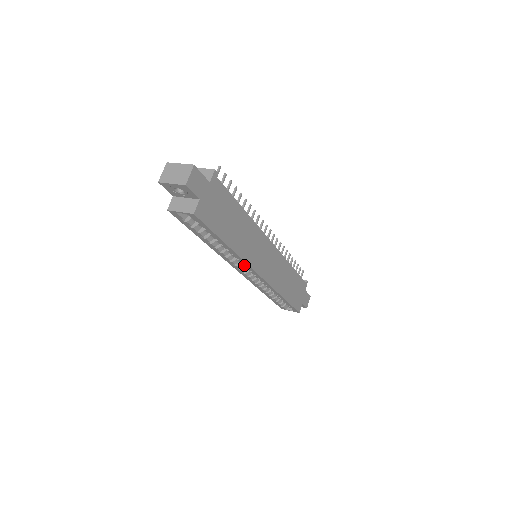
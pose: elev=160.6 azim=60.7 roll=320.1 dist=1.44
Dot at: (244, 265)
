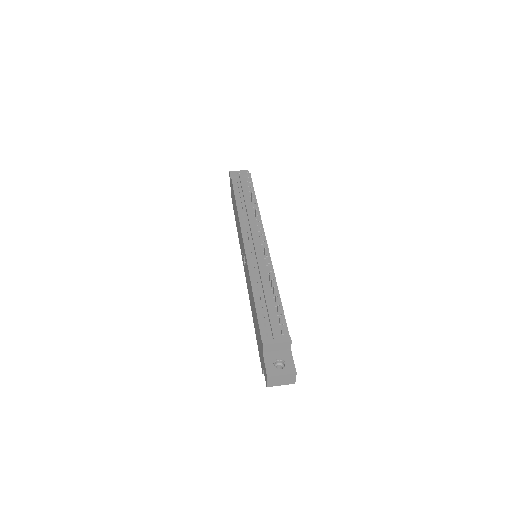
Dot at: occluded
